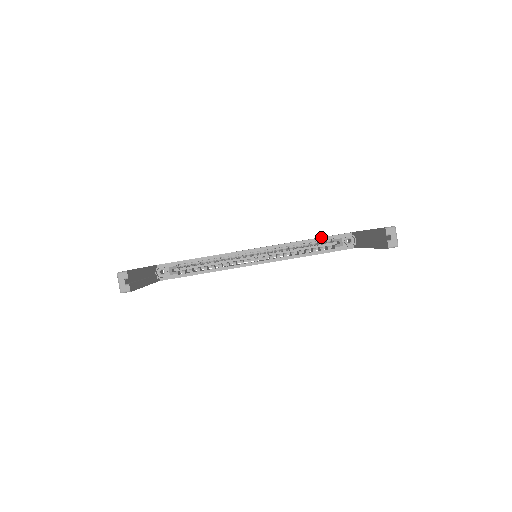
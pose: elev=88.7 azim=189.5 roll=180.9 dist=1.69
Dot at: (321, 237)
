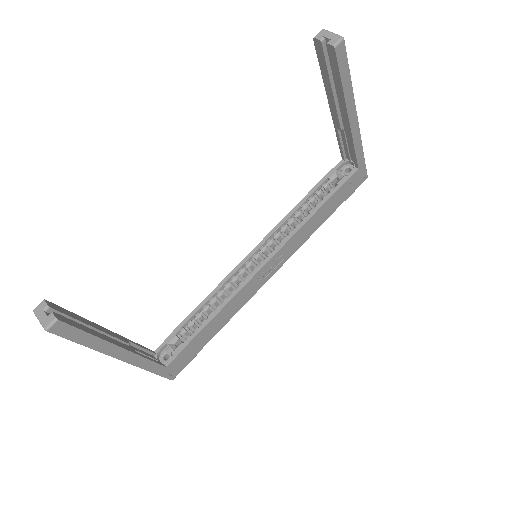
Dot at: (313, 187)
